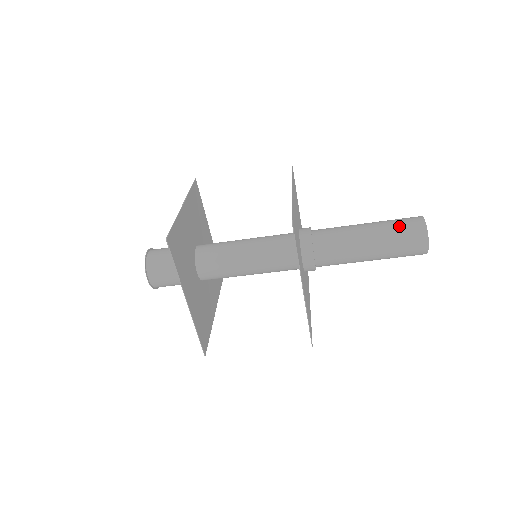
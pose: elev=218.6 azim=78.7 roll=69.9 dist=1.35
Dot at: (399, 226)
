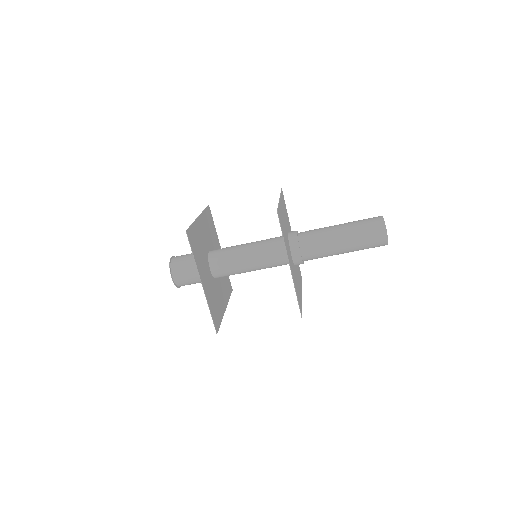
Dot at: (363, 223)
